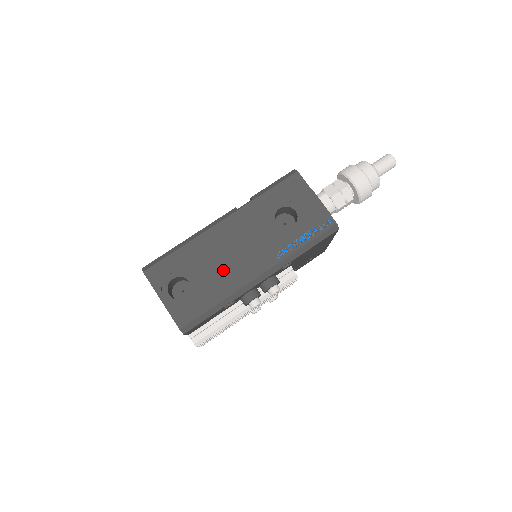
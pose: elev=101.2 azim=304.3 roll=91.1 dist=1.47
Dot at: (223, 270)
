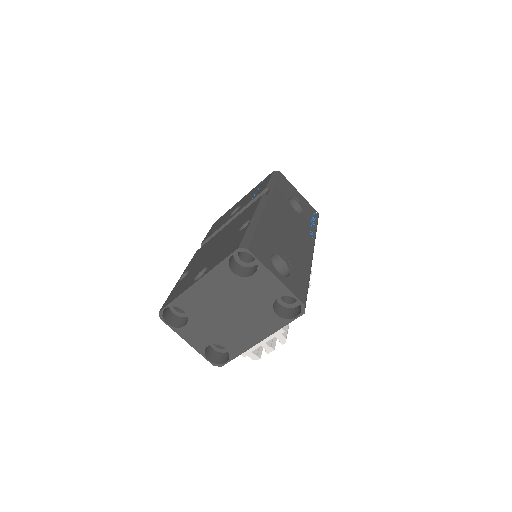
Dot at: (294, 247)
